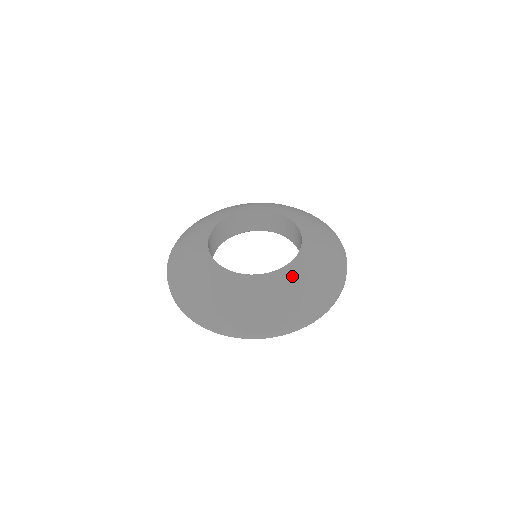
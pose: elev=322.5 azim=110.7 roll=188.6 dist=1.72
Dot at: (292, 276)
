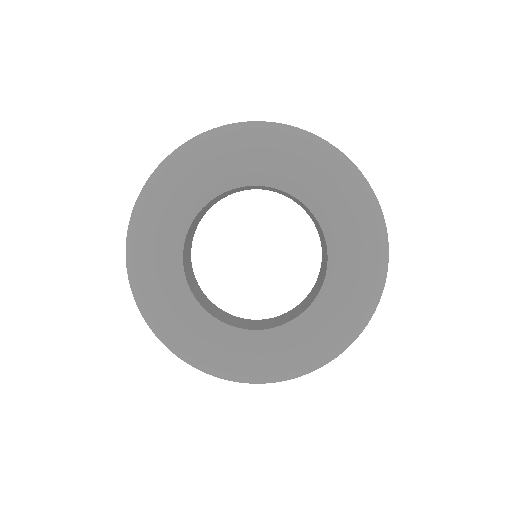
Dot at: (327, 308)
